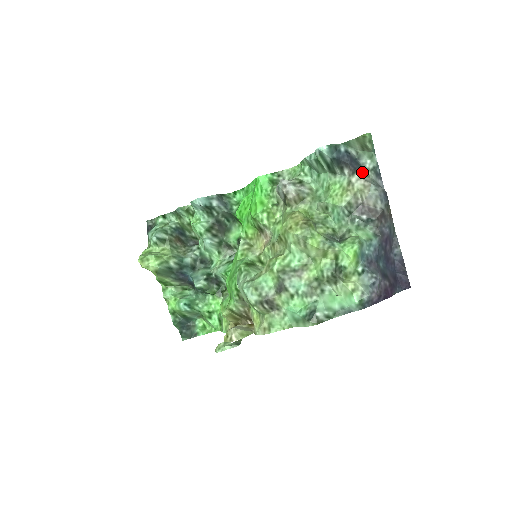
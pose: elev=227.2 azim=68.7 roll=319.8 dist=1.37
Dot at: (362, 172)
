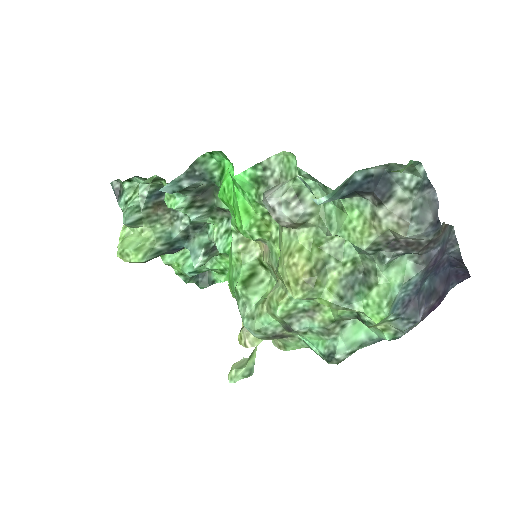
Dot at: (396, 196)
